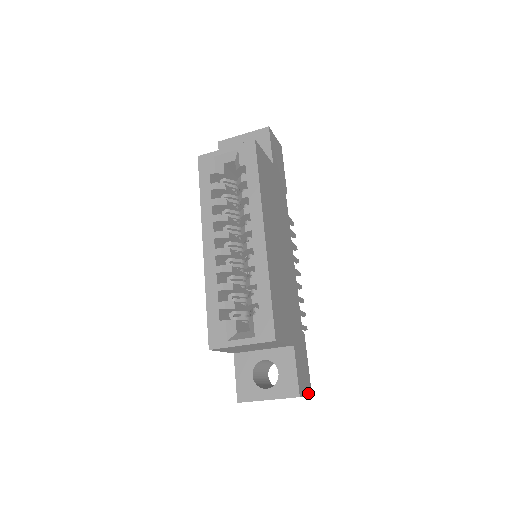
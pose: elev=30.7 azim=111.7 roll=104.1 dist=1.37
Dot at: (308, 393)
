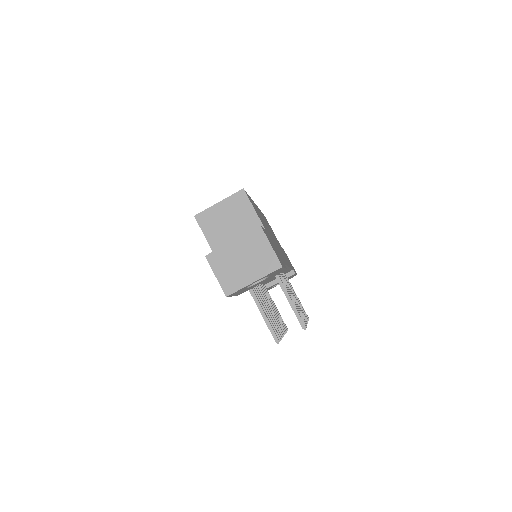
Dot at: (276, 255)
